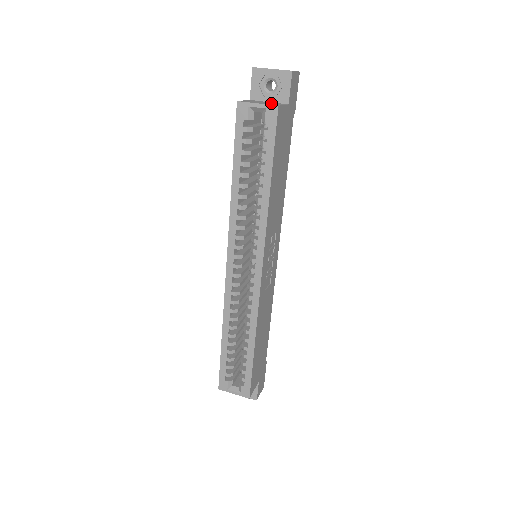
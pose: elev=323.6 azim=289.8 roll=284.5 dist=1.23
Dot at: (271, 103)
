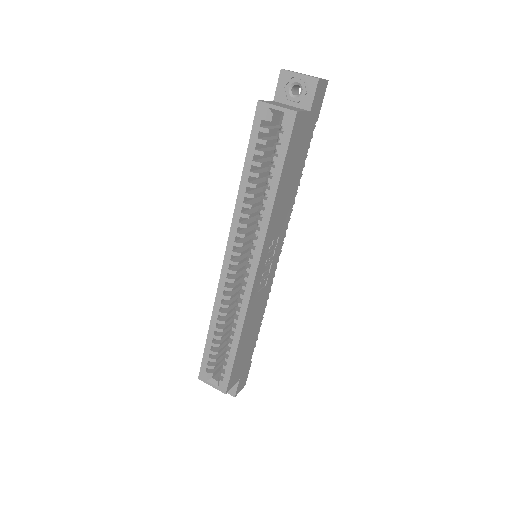
Dot at: (292, 107)
